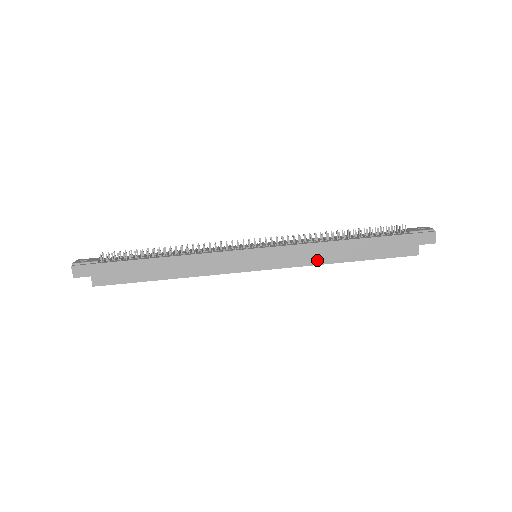
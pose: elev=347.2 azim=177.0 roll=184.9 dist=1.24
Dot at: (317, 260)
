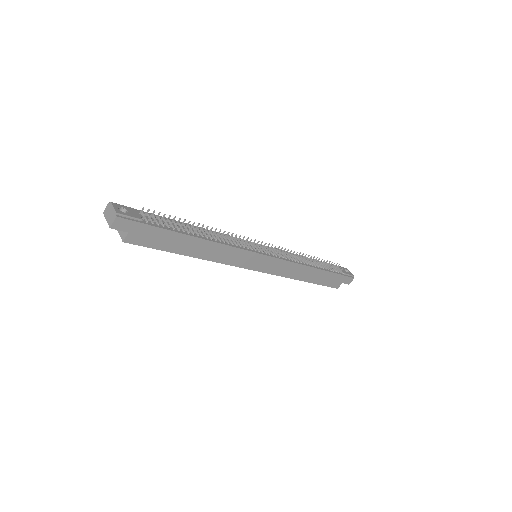
Dot at: (292, 275)
